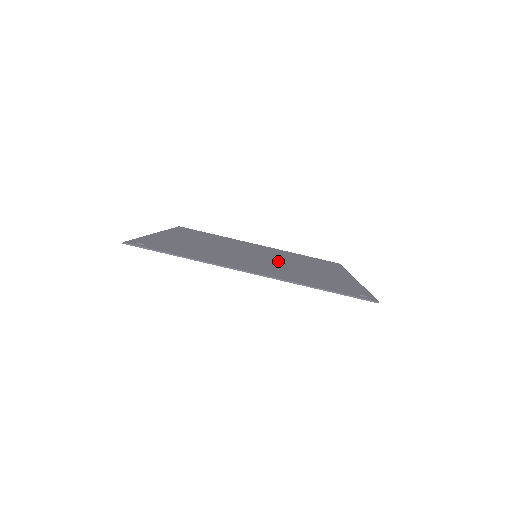
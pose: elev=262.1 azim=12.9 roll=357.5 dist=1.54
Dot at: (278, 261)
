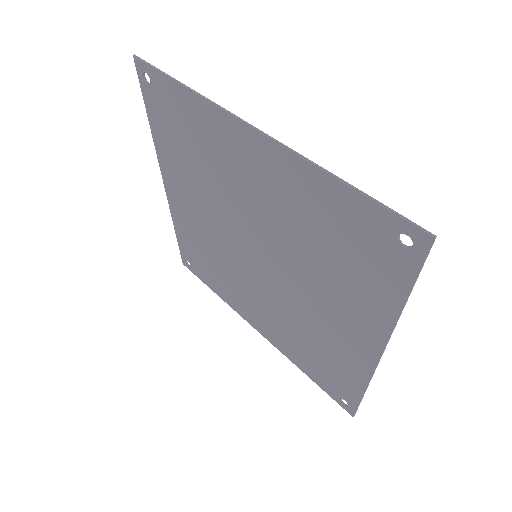
Dot at: (281, 269)
